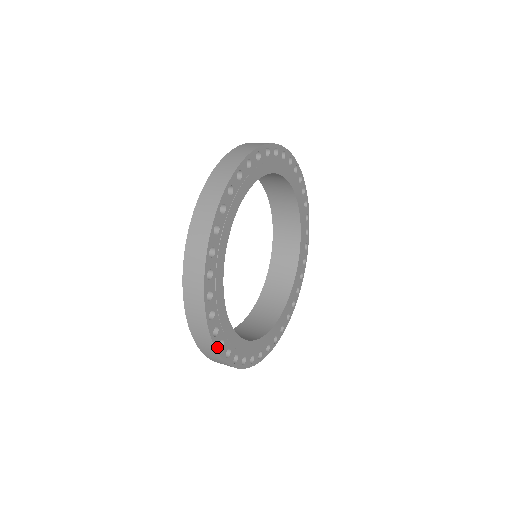
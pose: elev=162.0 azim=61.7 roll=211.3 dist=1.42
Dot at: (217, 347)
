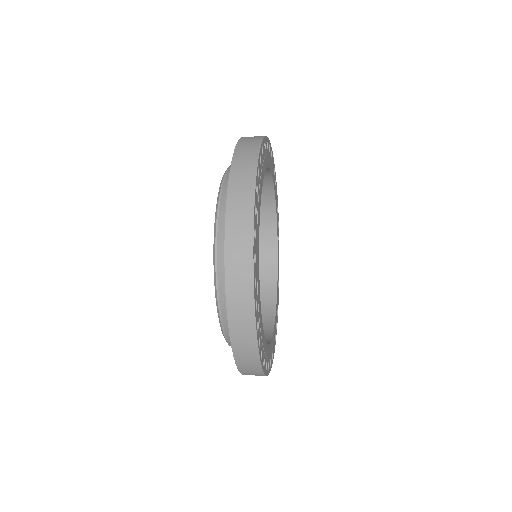
Dot at: (263, 367)
